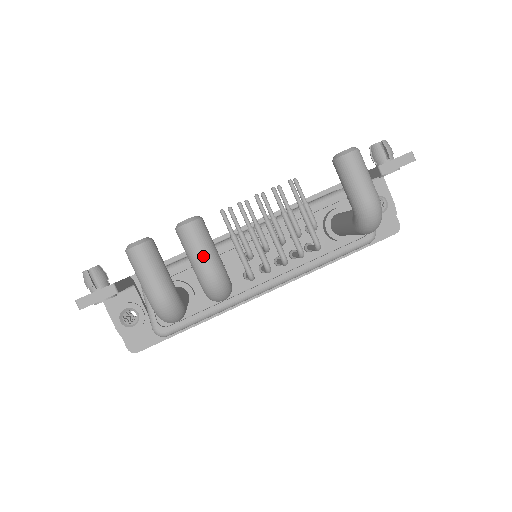
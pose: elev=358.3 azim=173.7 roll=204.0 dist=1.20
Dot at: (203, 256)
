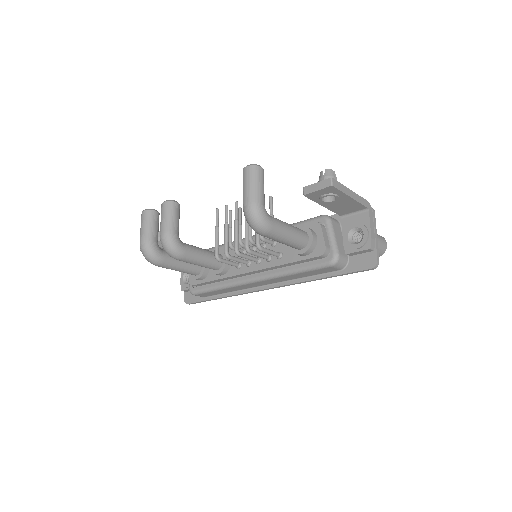
Dot at: (162, 223)
